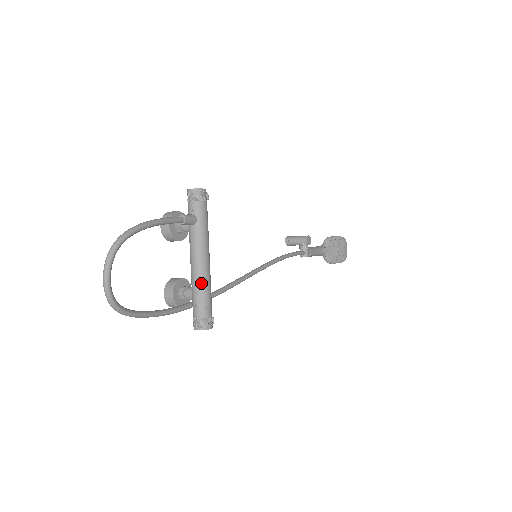
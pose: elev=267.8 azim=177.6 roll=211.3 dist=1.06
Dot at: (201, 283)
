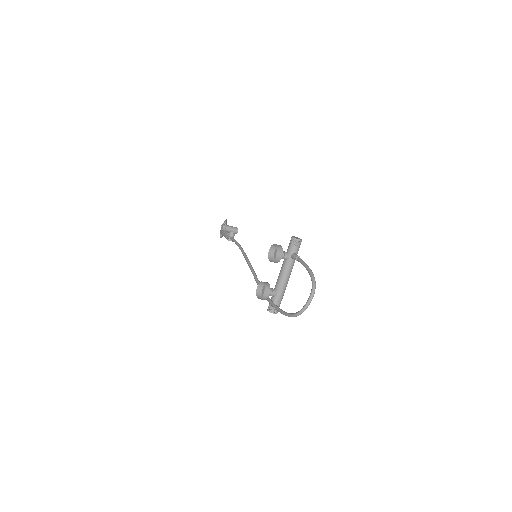
Dot at: (285, 289)
